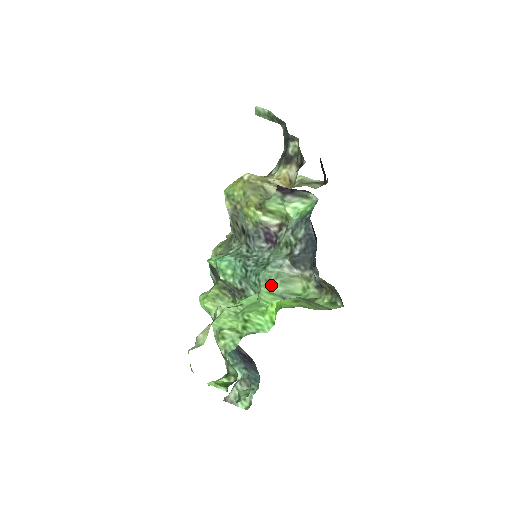
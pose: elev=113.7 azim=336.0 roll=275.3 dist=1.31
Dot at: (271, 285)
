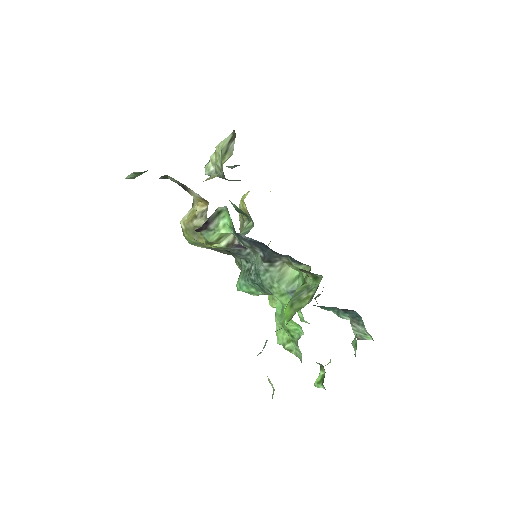
Dot at: (276, 289)
